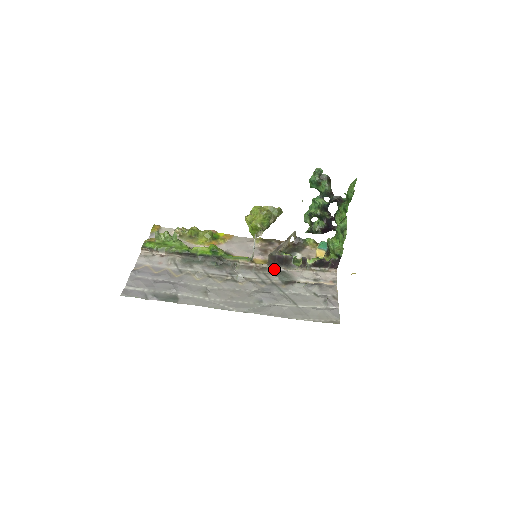
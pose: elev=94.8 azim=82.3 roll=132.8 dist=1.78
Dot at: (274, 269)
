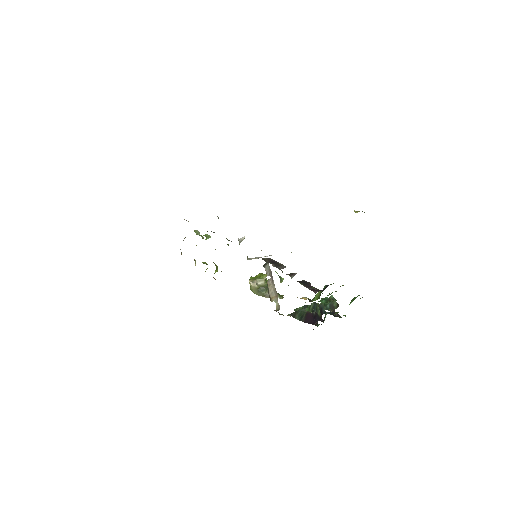
Dot at: occluded
